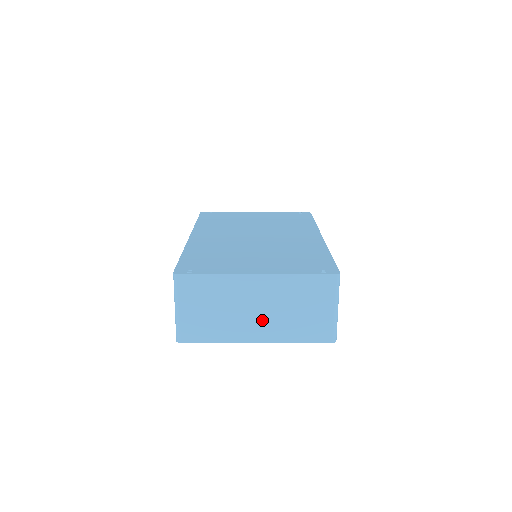
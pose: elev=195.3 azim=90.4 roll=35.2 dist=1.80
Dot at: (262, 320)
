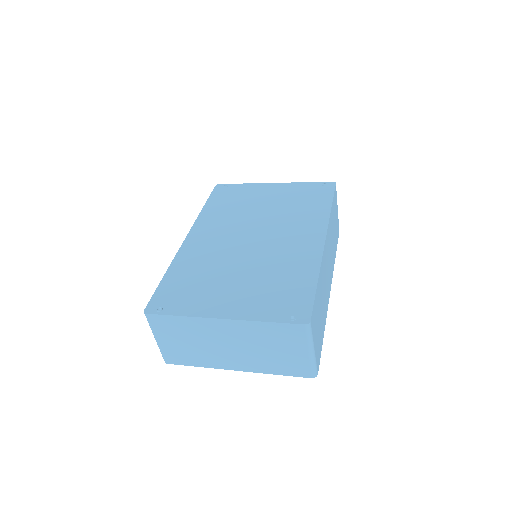
Dot at: (237, 354)
